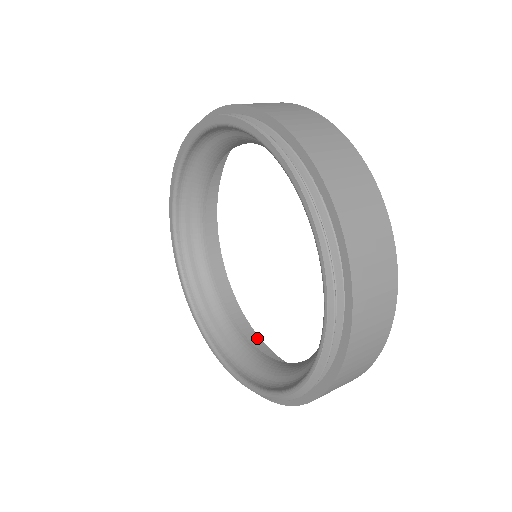
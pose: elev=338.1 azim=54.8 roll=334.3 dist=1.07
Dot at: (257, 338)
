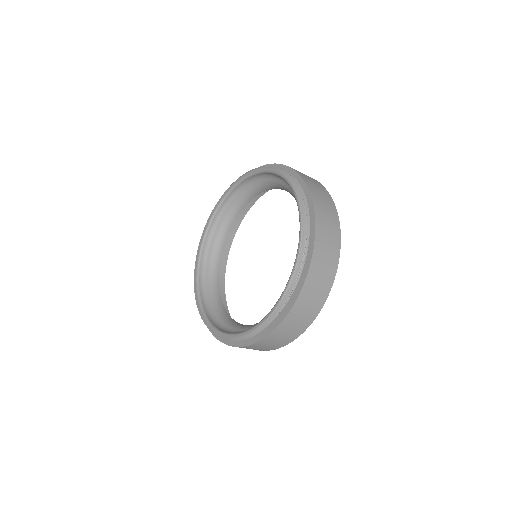
Dot at: occluded
